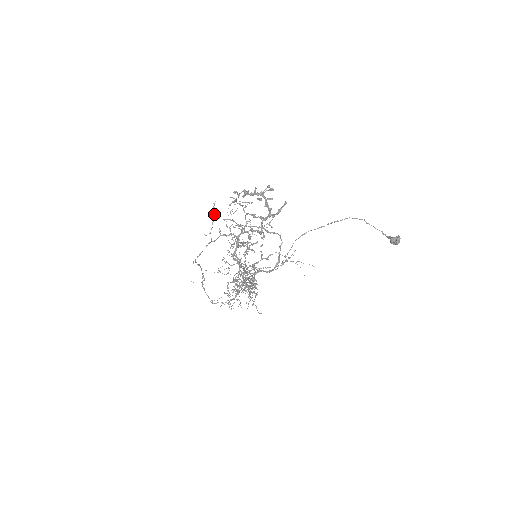
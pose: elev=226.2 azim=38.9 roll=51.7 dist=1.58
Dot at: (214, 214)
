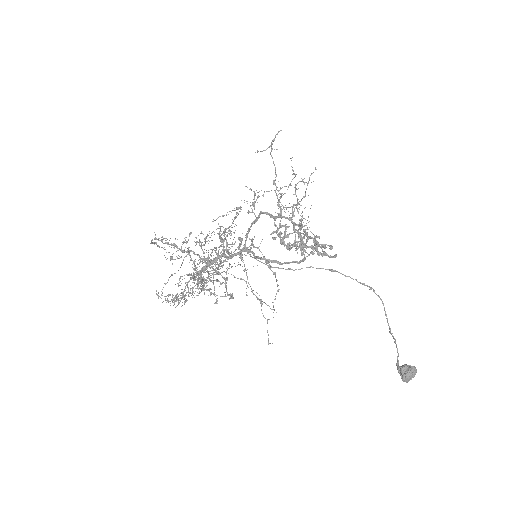
Dot at: (295, 184)
